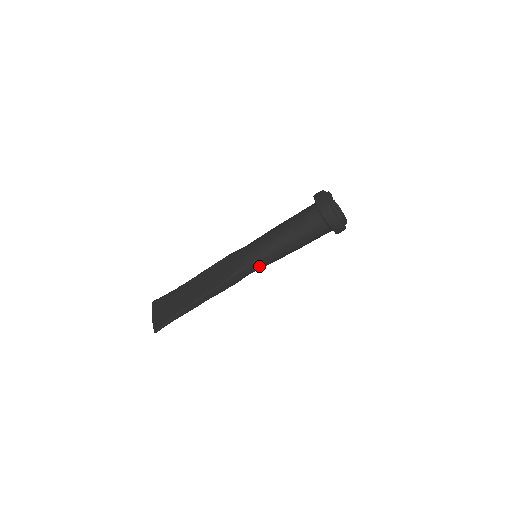
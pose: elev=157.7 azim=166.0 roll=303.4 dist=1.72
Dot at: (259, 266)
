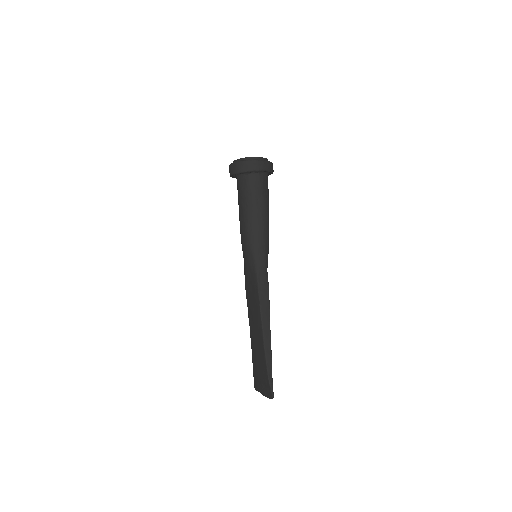
Dot at: (262, 255)
